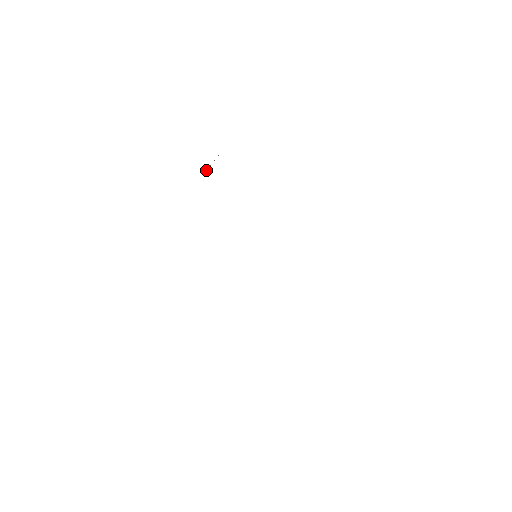
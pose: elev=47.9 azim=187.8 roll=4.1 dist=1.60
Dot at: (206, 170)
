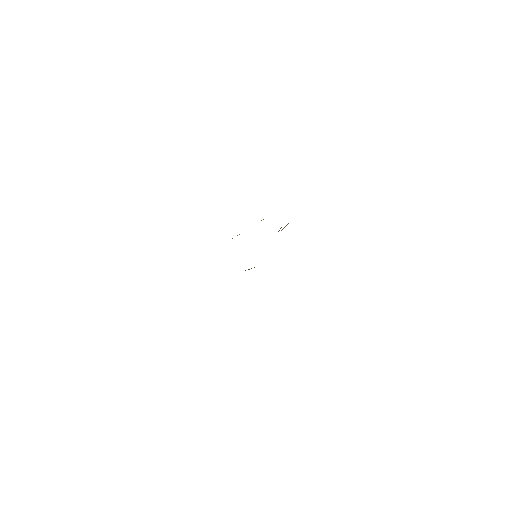
Dot at: occluded
